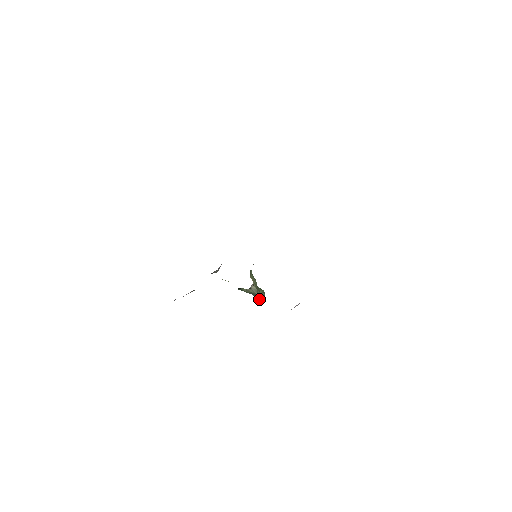
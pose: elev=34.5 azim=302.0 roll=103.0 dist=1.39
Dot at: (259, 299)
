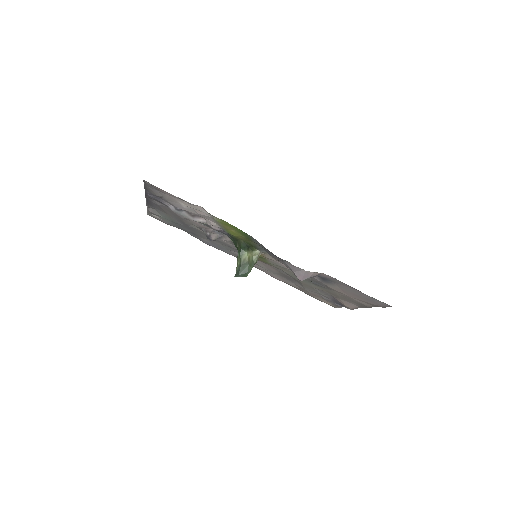
Dot at: (241, 274)
